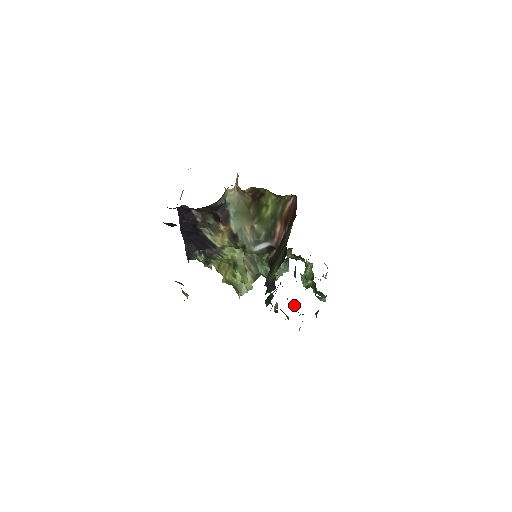
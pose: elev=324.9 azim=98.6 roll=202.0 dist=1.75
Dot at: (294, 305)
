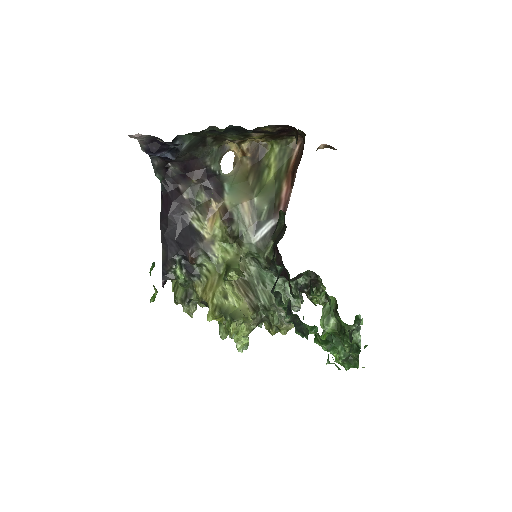
Dot at: occluded
